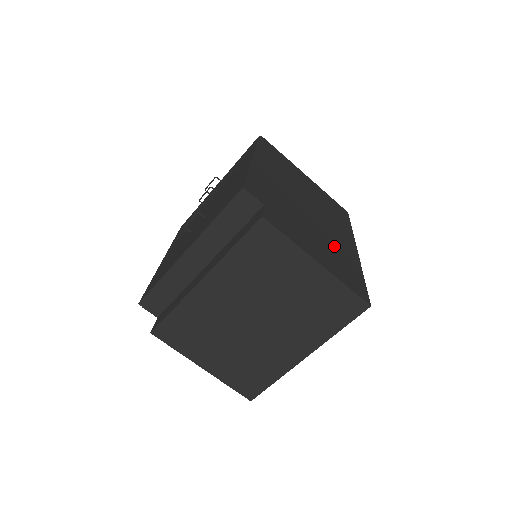
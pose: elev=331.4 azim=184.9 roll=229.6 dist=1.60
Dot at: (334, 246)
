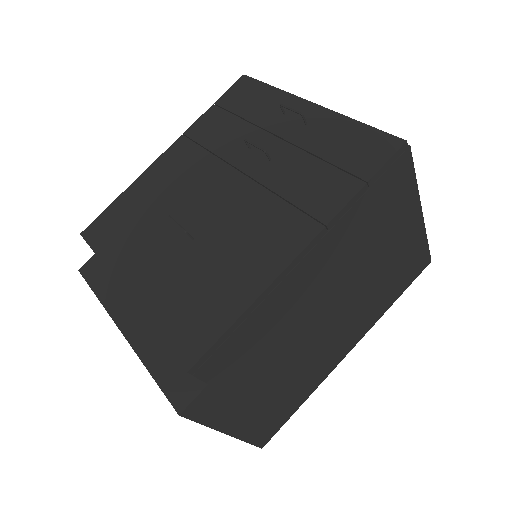
Dot at: (299, 377)
